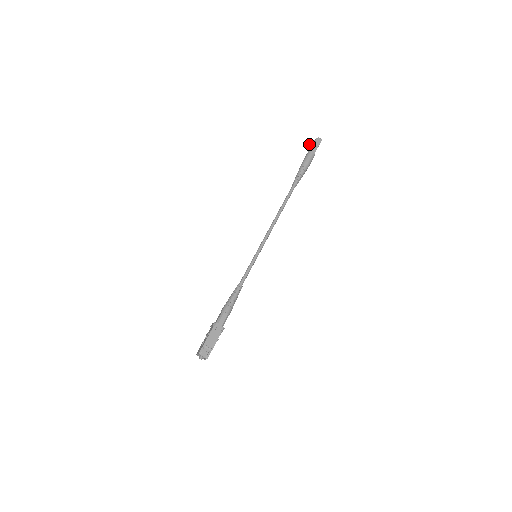
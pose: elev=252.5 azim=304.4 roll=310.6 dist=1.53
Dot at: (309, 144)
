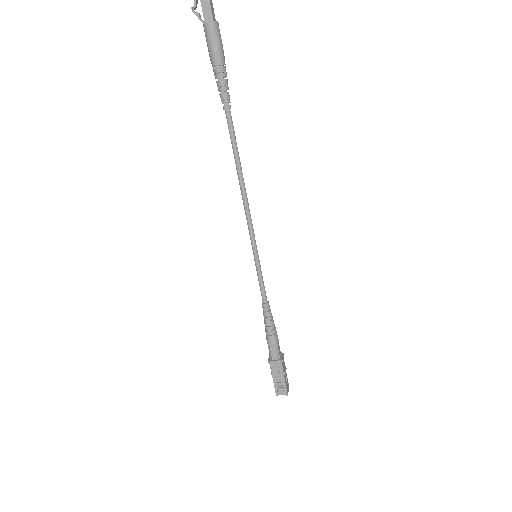
Dot at: (194, 8)
